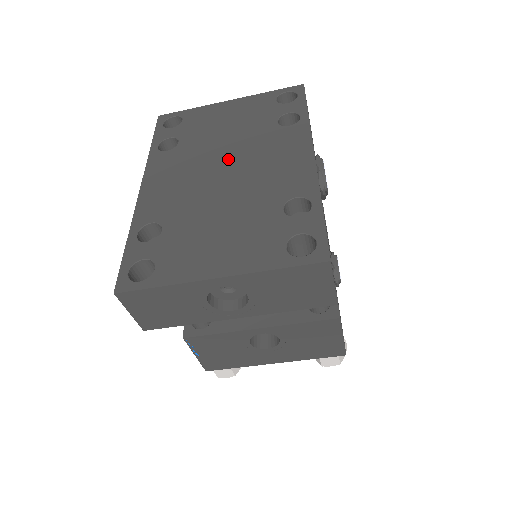
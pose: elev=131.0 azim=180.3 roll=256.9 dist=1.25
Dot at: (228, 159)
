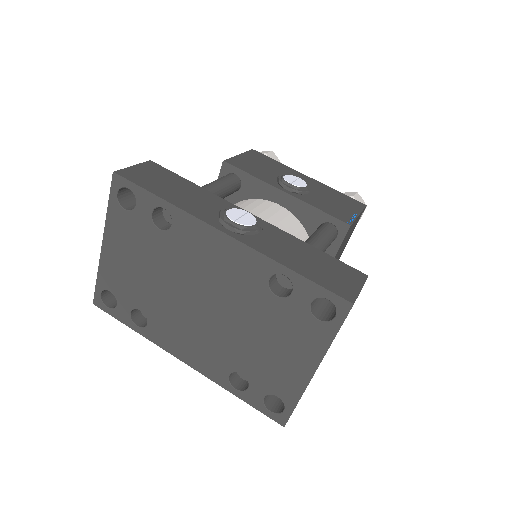
Dot at: (188, 293)
